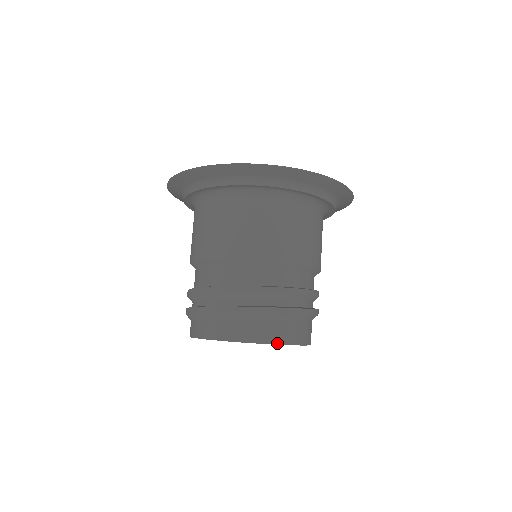
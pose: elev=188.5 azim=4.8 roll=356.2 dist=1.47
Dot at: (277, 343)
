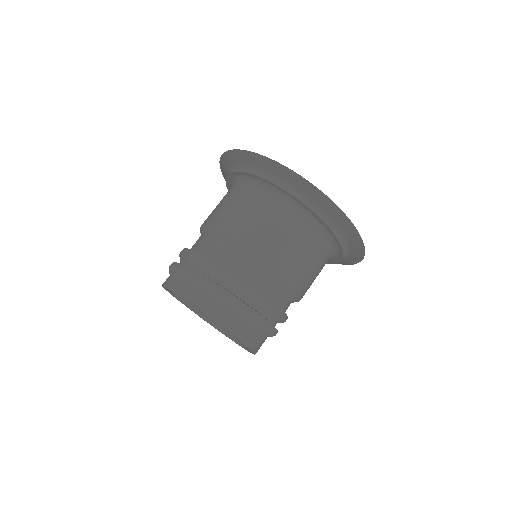
Dot at: (254, 351)
